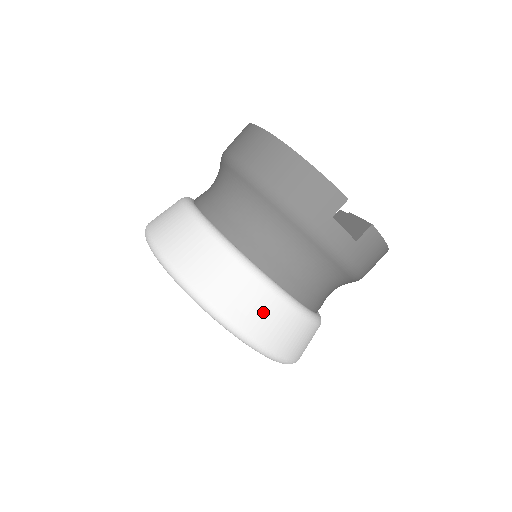
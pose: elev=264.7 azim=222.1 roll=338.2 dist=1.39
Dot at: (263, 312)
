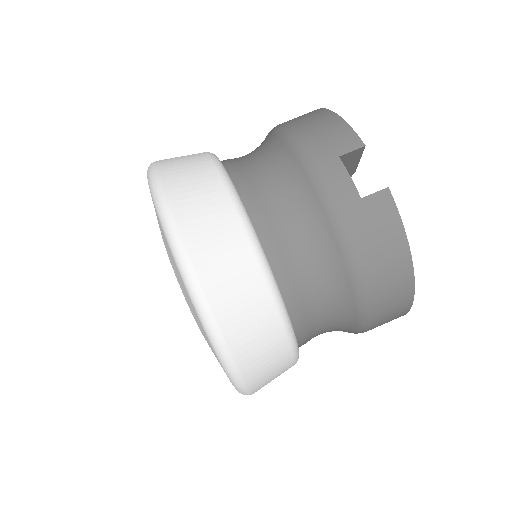
Dot at: (211, 220)
